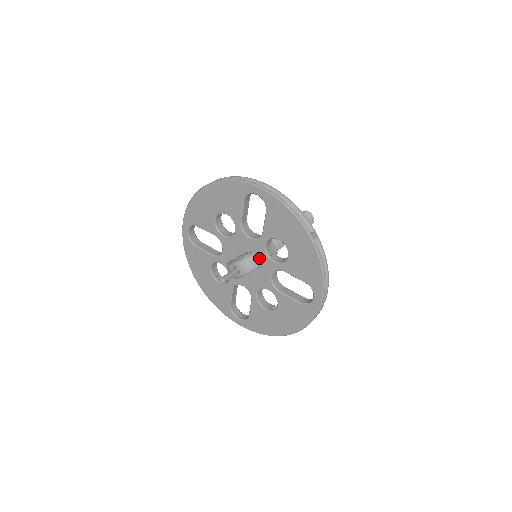
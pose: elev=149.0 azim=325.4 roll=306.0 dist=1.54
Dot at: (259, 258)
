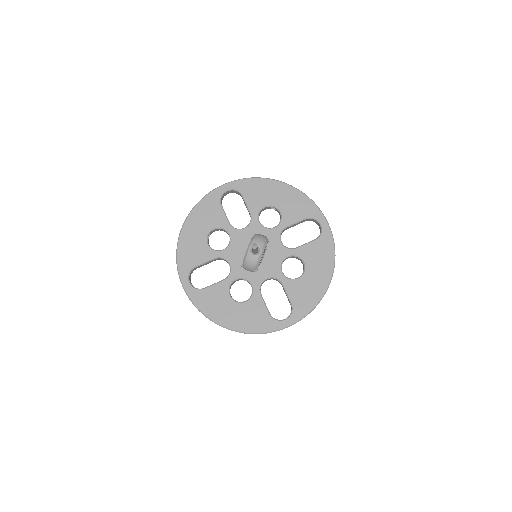
Dot at: (262, 235)
